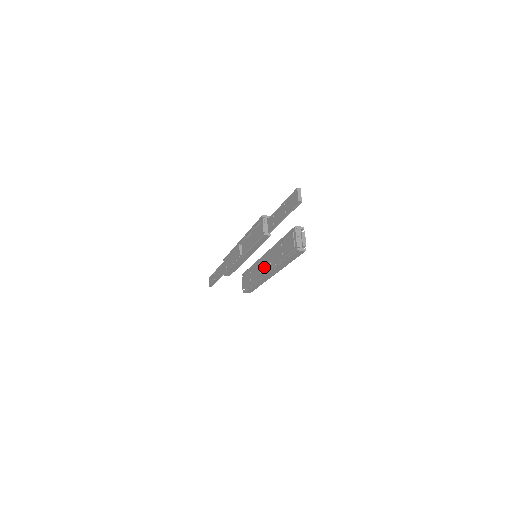
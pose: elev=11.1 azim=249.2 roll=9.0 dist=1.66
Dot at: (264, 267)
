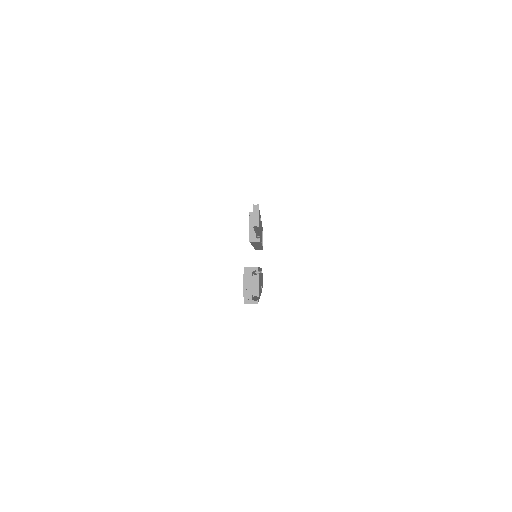
Dot at: occluded
